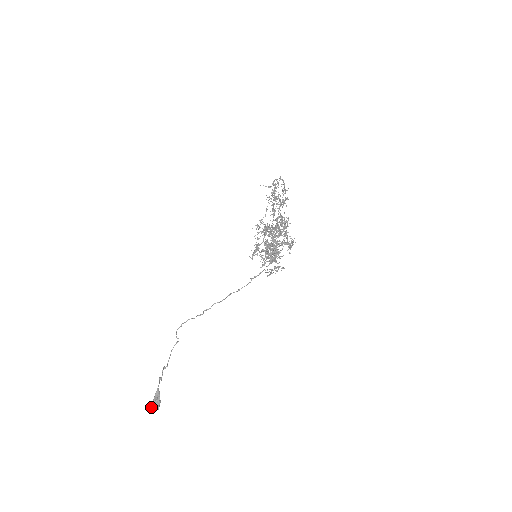
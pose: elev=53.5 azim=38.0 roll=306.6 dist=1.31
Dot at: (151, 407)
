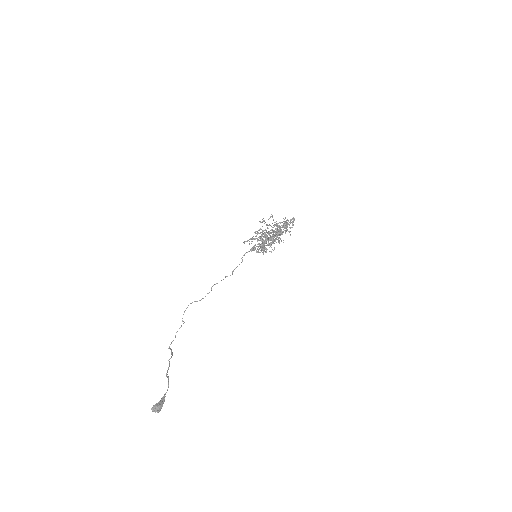
Dot at: (152, 407)
